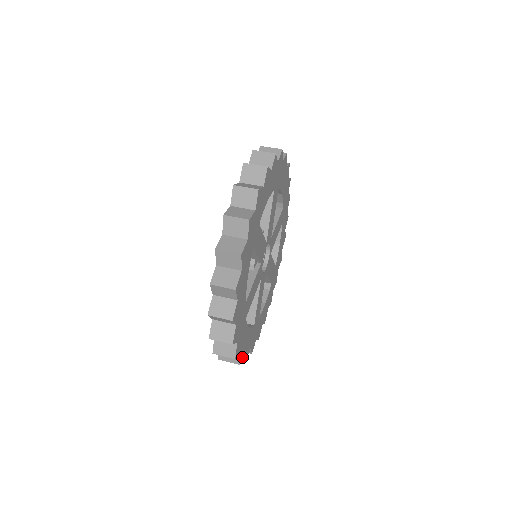
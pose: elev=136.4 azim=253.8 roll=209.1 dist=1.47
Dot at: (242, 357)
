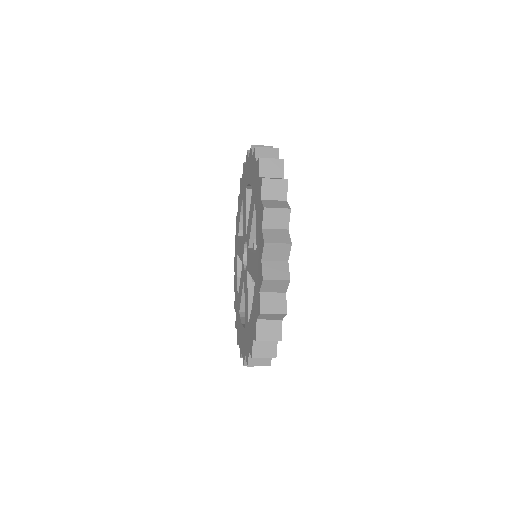
Dot at: occluded
